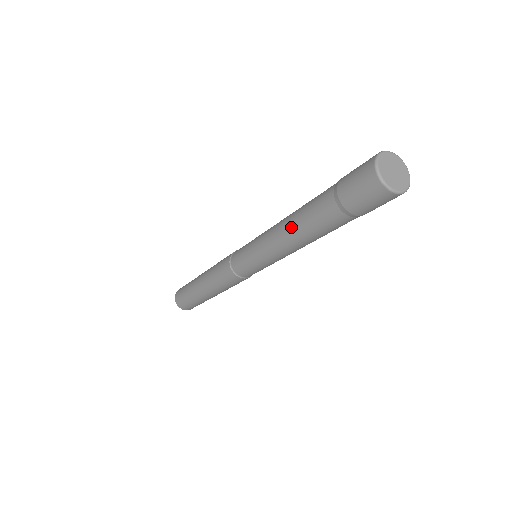
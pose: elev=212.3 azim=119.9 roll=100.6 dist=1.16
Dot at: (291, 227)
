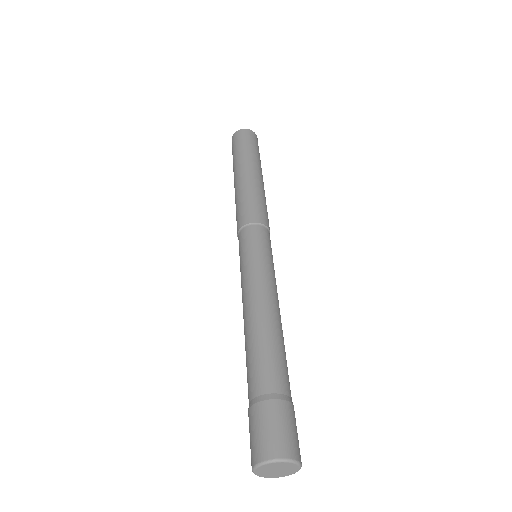
Dot at: occluded
